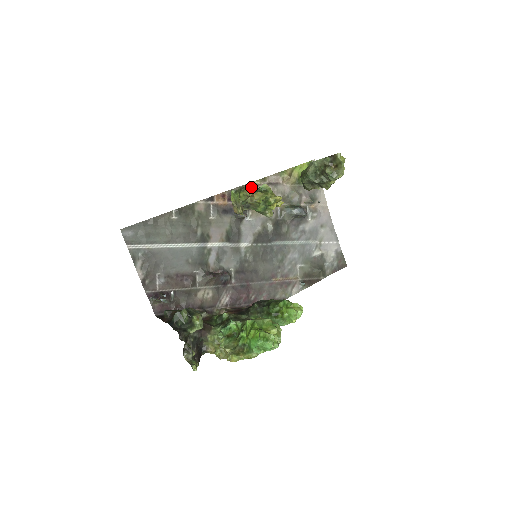
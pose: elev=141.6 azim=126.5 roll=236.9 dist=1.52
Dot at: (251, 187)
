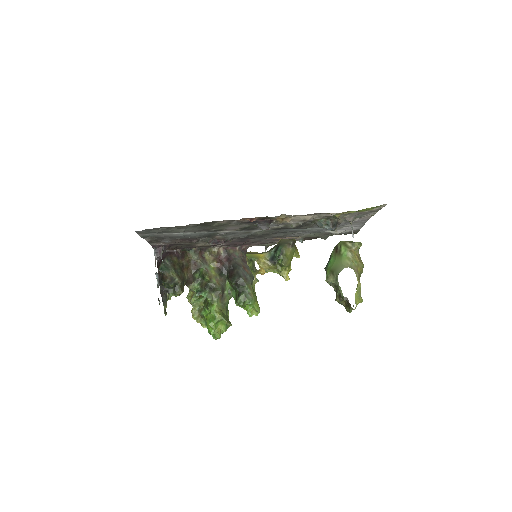
Dot at: (289, 215)
